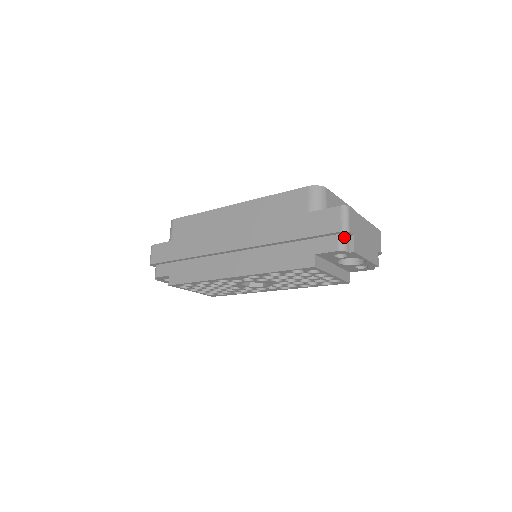
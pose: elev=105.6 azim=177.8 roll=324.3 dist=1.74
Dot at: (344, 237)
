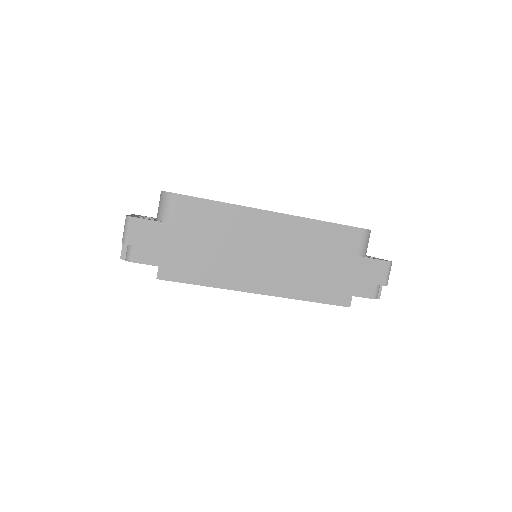
Dot at: occluded
